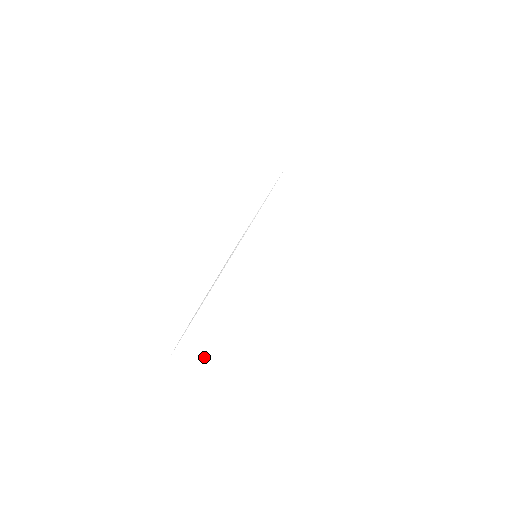
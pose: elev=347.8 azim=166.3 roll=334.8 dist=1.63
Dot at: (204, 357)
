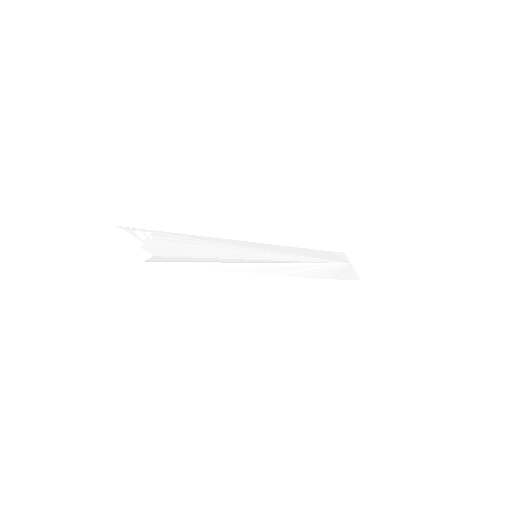
Dot at: (147, 251)
